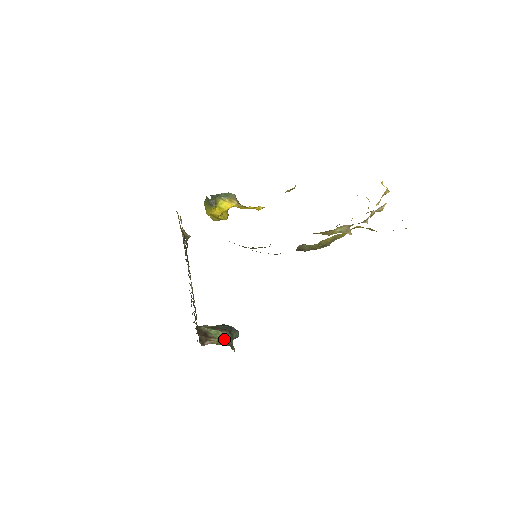
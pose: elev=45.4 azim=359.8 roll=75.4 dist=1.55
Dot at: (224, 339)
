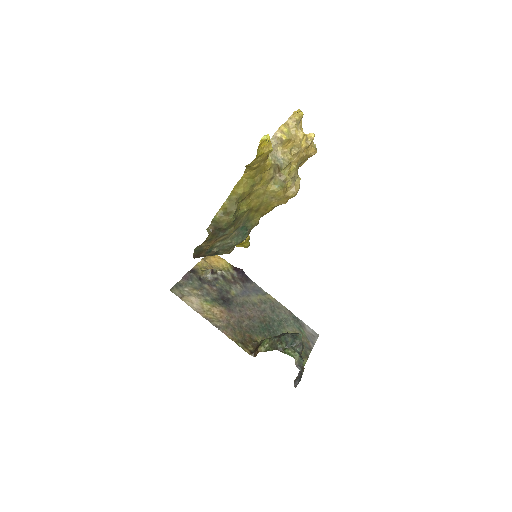
Dot at: (271, 345)
